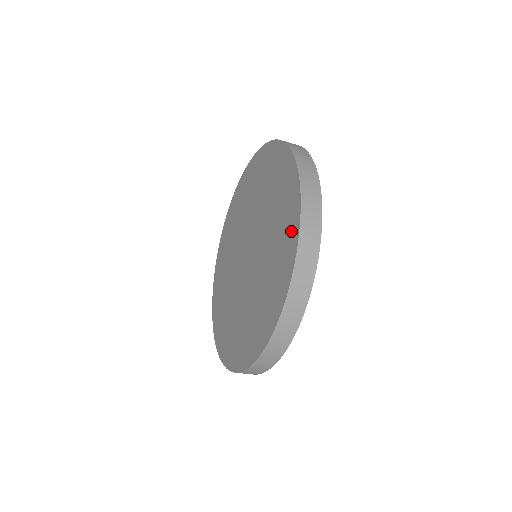
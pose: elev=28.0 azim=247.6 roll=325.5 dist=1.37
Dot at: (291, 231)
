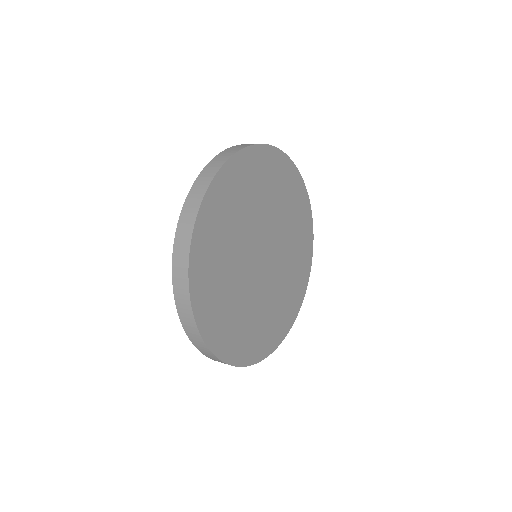
Dot at: occluded
